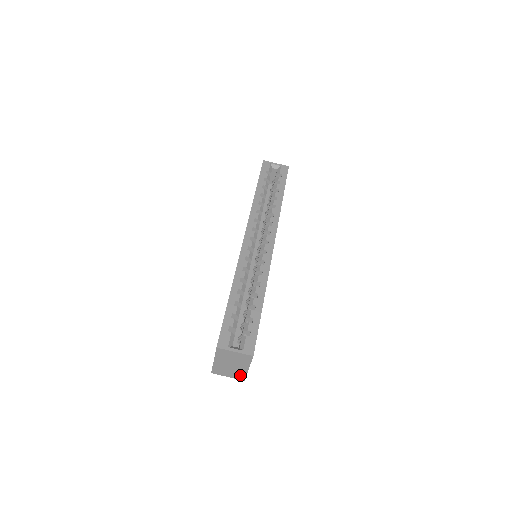
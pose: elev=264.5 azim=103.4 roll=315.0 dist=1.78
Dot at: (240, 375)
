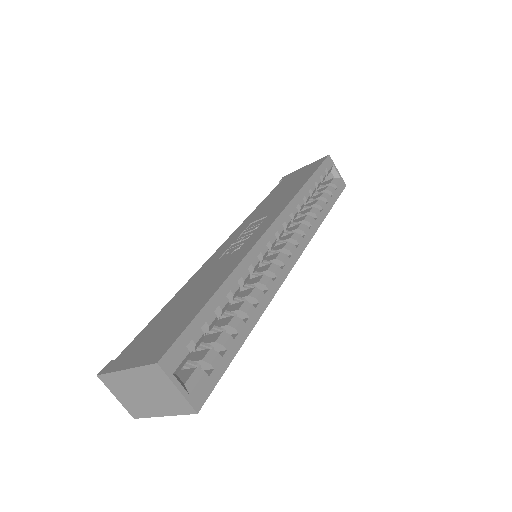
Dot at: (138, 410)
